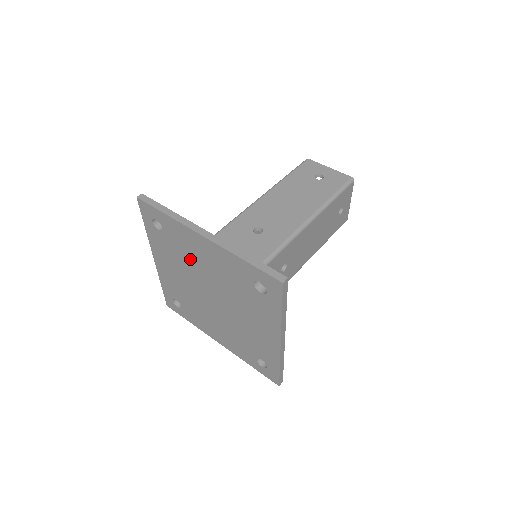
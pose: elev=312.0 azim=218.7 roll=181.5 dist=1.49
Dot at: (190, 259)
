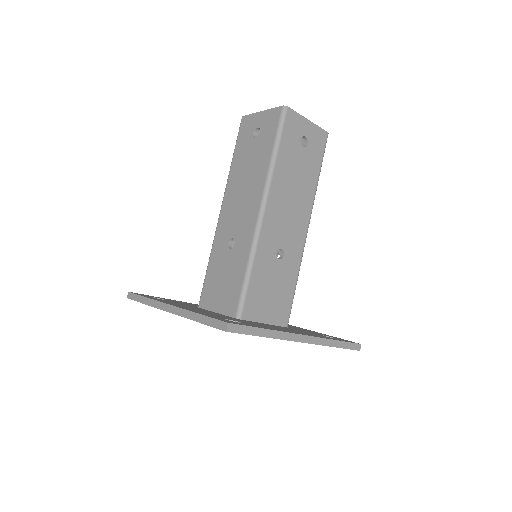
Dot at: occluded
